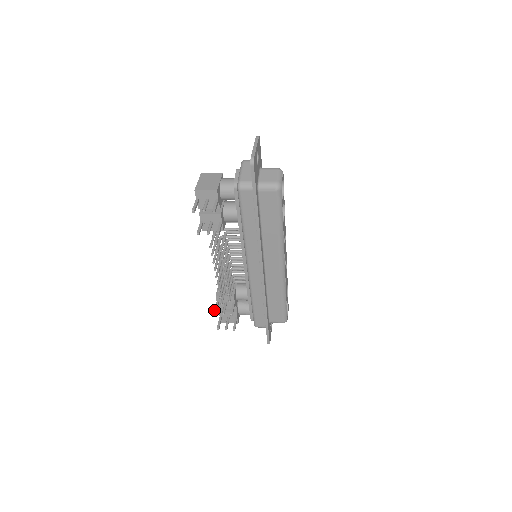
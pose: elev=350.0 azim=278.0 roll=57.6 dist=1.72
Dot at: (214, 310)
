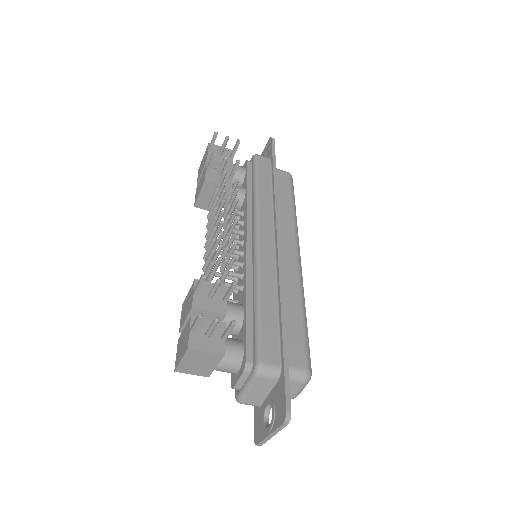
Dot at: occluded
